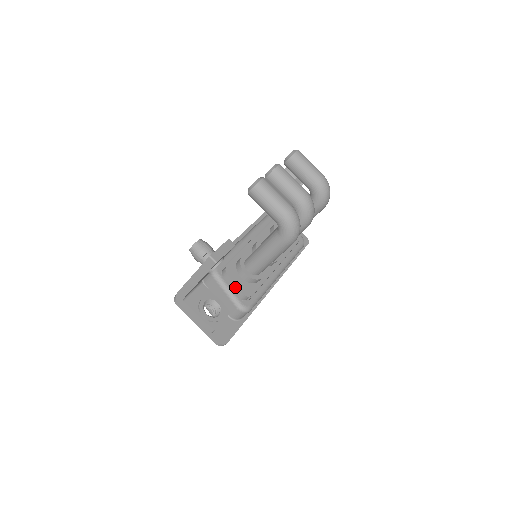
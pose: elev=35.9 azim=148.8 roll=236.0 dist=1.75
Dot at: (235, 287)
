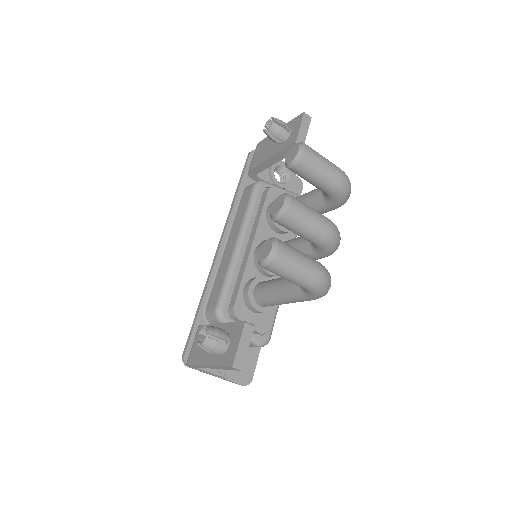
Dot at: occluded
